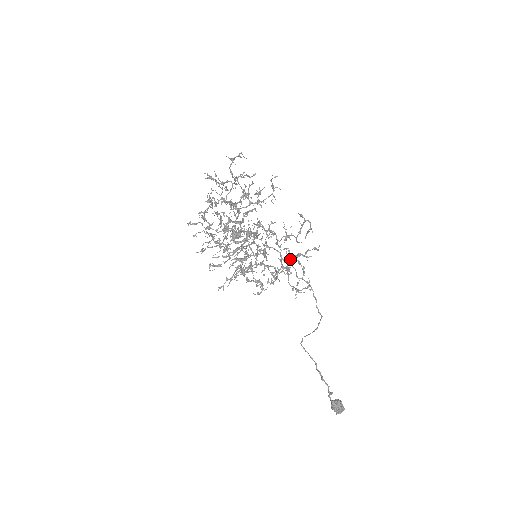
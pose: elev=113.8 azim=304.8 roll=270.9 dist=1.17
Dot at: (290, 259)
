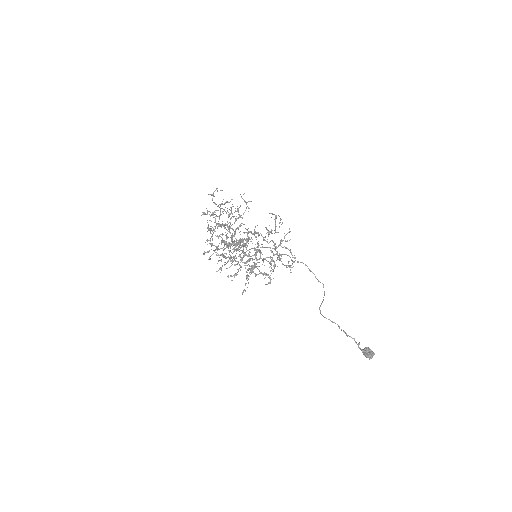
Dot at: (275, 246)
